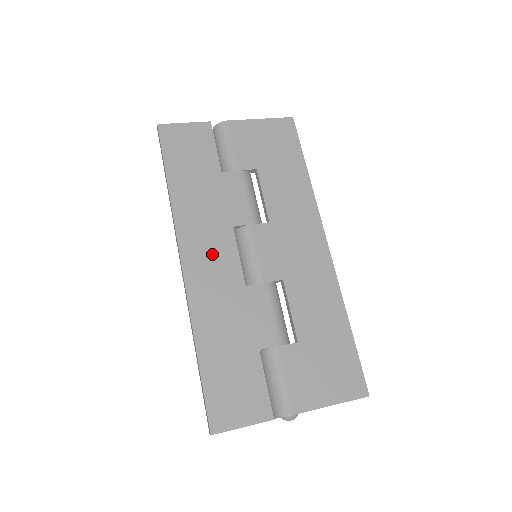
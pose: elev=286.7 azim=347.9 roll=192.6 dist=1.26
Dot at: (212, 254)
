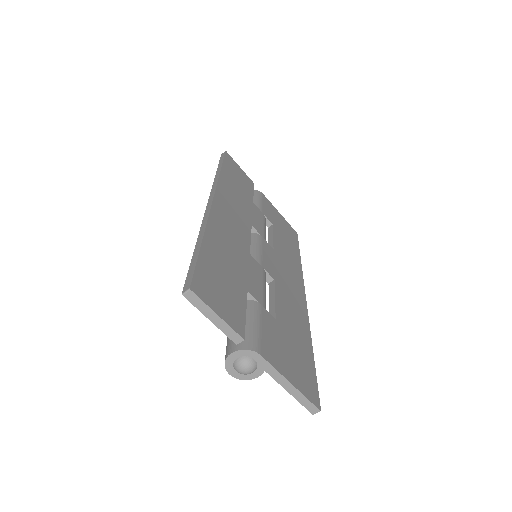
Dot at: (234, 218)
